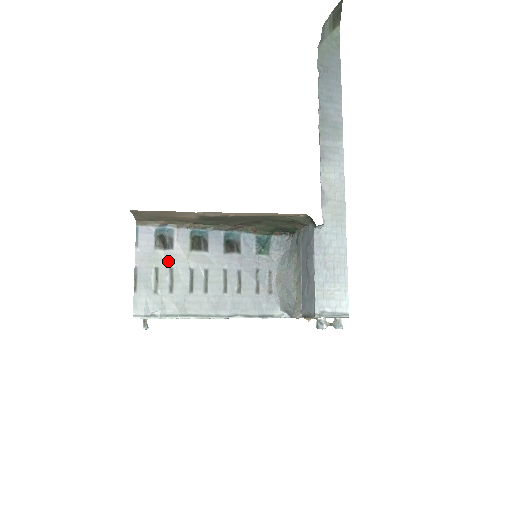
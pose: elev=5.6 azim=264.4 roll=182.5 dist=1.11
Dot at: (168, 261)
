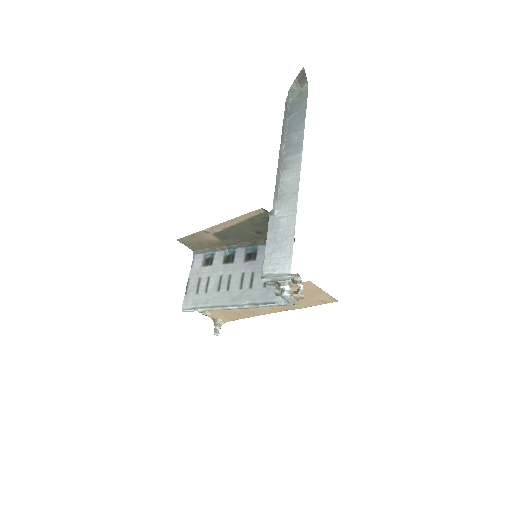
Dot at: (208, 273)
